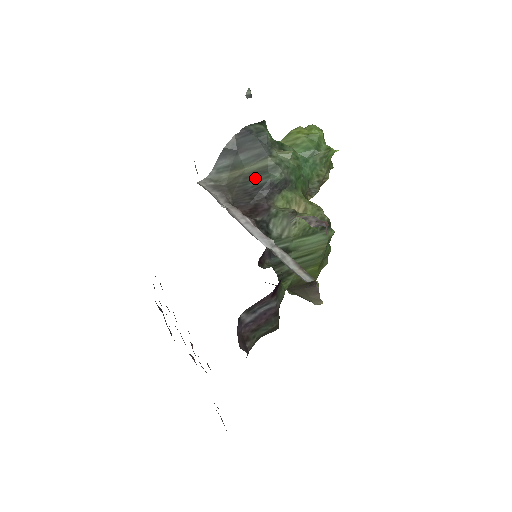
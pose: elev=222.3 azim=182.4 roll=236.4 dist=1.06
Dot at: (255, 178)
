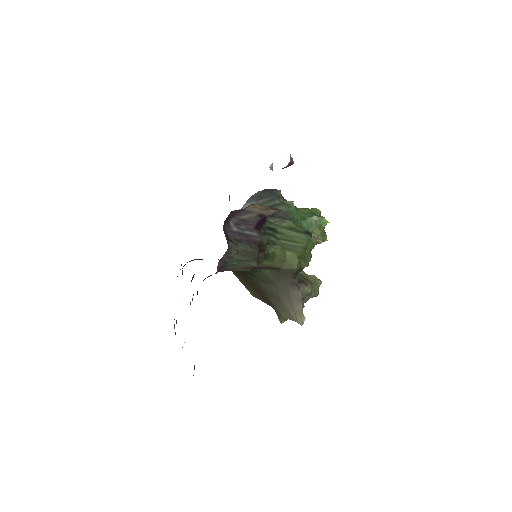
Dot at: occluded
